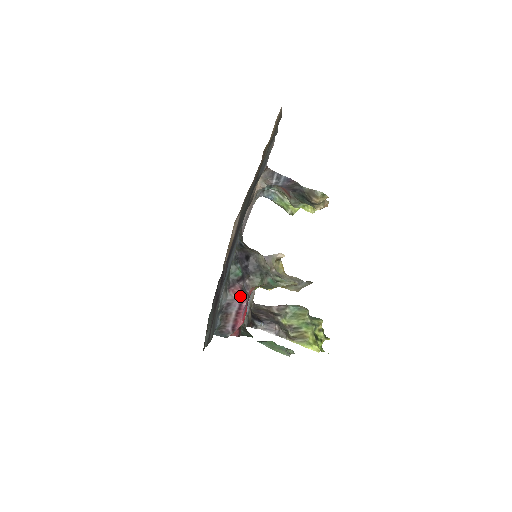
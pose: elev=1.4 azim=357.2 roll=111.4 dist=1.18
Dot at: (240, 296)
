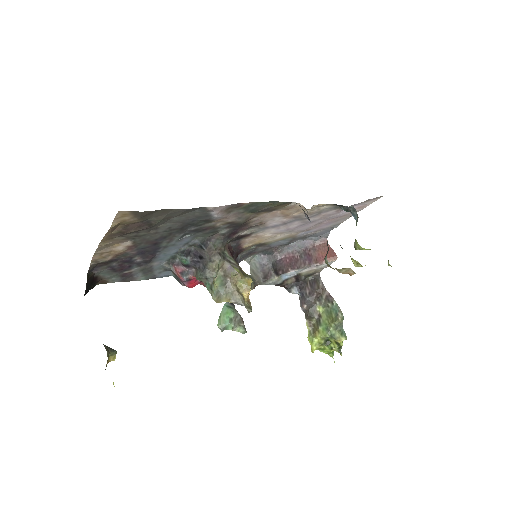
Dot at: (178, 274)
